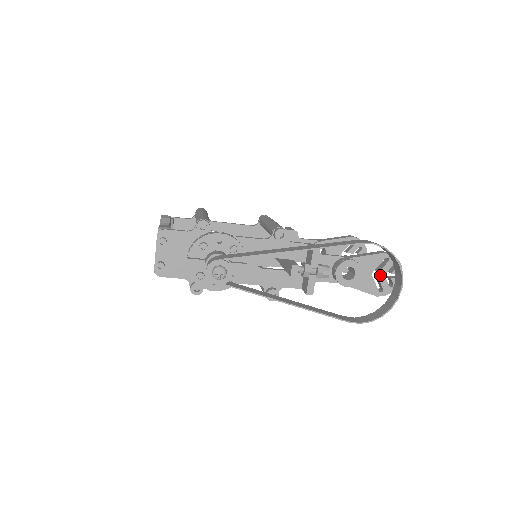
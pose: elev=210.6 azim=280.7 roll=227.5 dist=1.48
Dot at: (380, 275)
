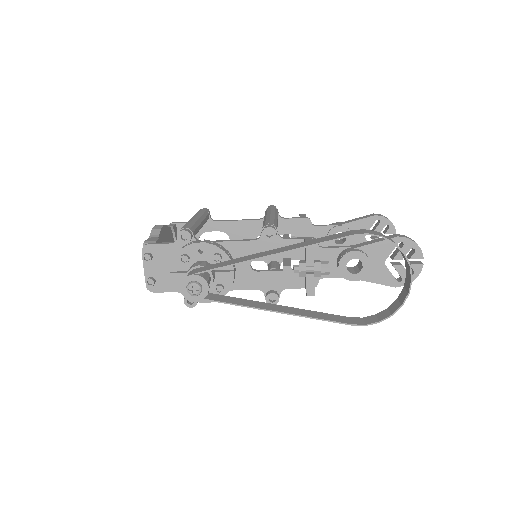
Dot at: (397, 262)
